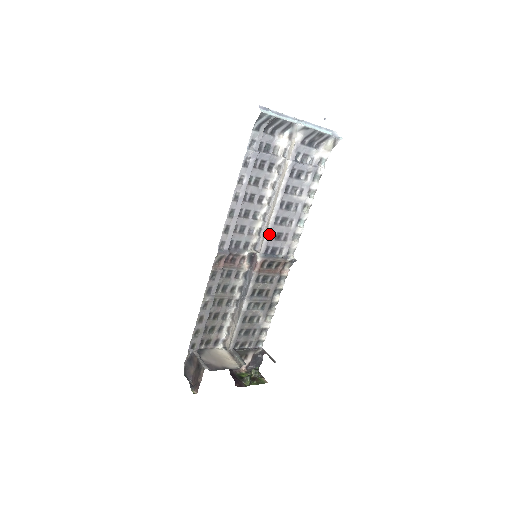
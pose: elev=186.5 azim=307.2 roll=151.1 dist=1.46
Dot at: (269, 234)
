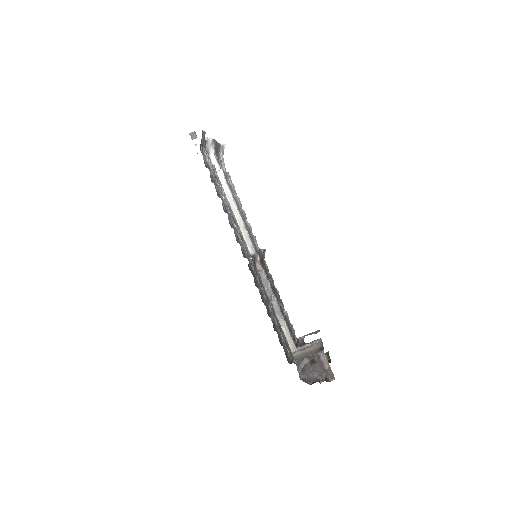
Dot at: (249, 234)
